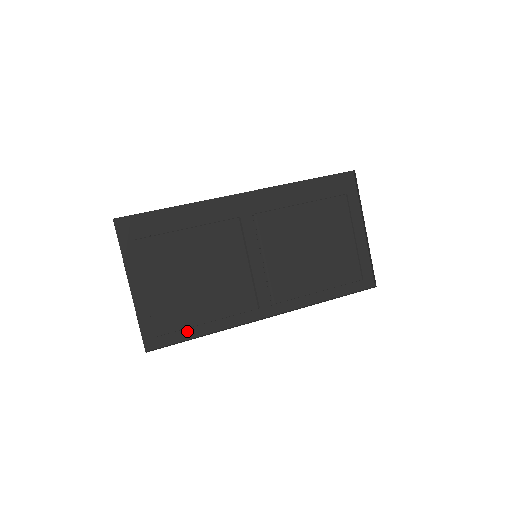
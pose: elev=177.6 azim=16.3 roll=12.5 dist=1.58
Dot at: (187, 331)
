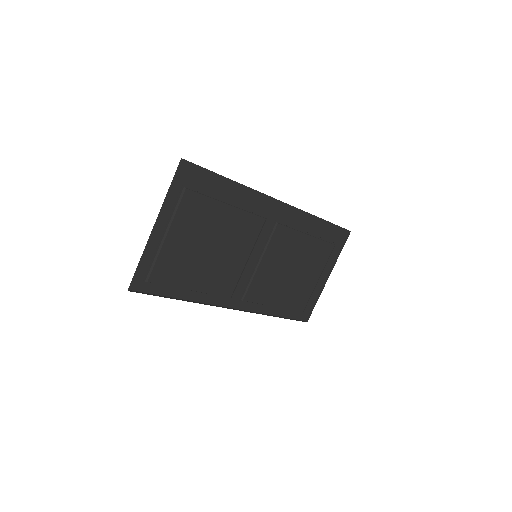
Dot at: (171, 289)
